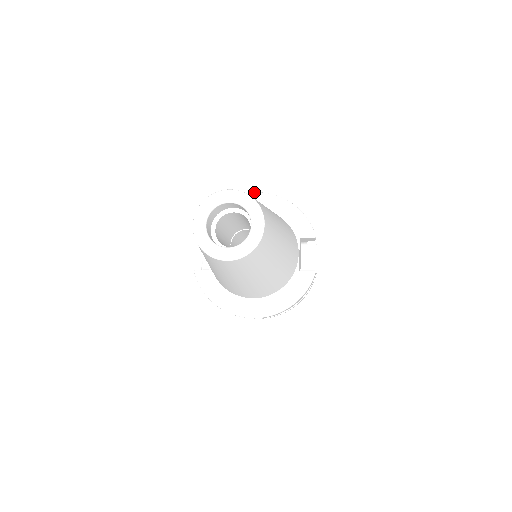
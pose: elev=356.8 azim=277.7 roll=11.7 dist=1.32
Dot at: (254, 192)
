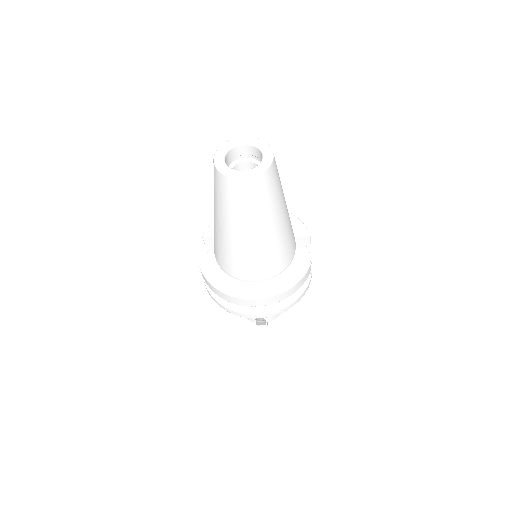
Dot at: occluded
